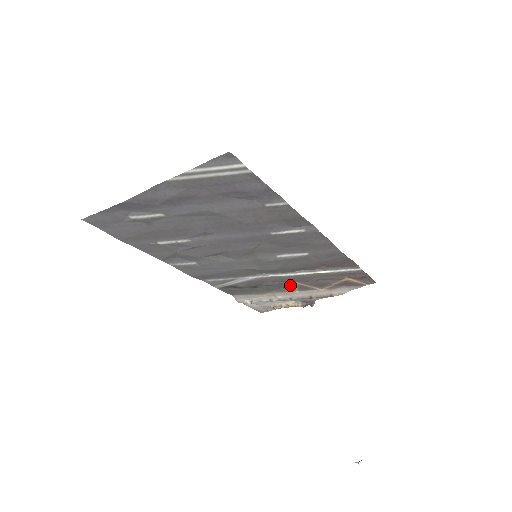
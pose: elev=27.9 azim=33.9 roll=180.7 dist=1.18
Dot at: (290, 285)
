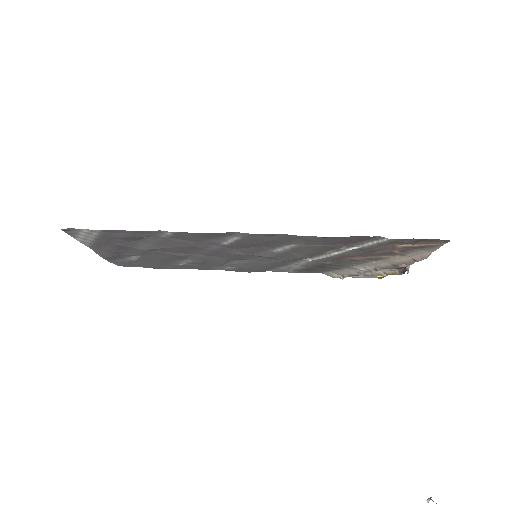
Dot at: (353, 259)
